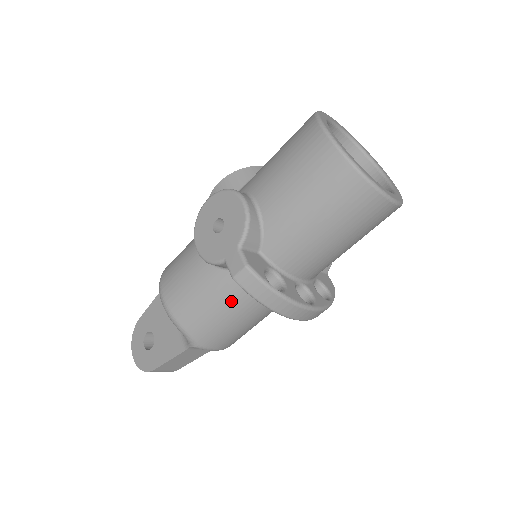
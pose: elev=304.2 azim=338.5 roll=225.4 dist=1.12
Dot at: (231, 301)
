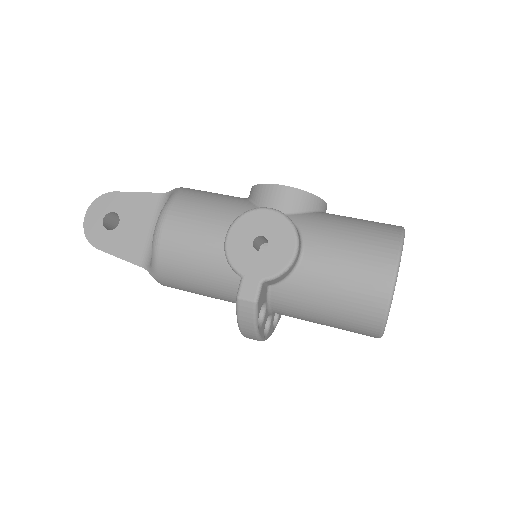
Dot at: (214, 285)
